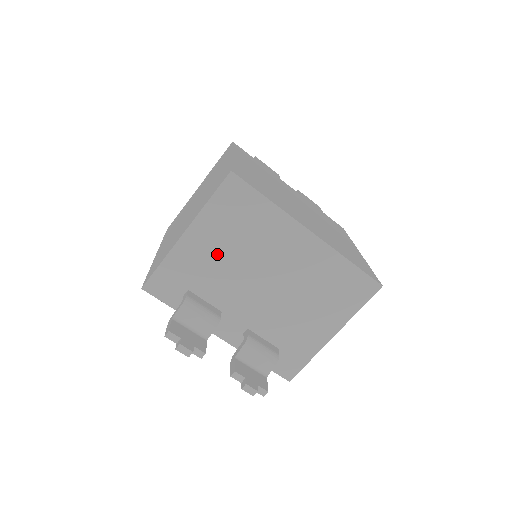
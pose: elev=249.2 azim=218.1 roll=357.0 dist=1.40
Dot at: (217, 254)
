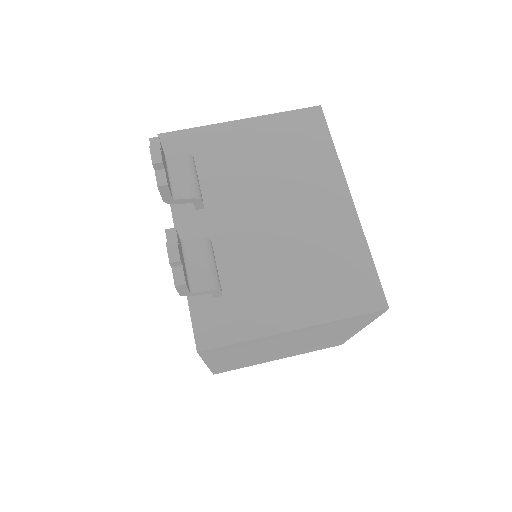
Dot at: (251, 155)
